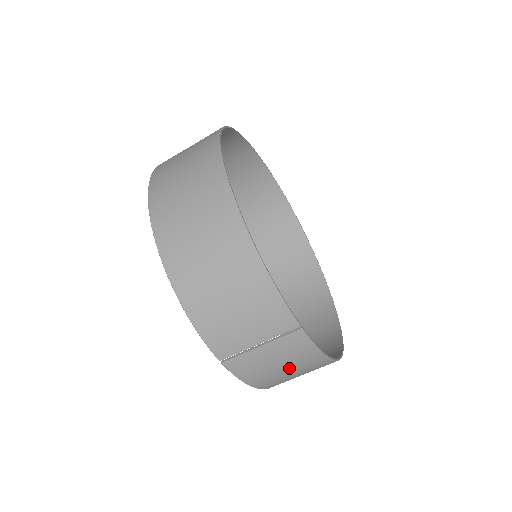
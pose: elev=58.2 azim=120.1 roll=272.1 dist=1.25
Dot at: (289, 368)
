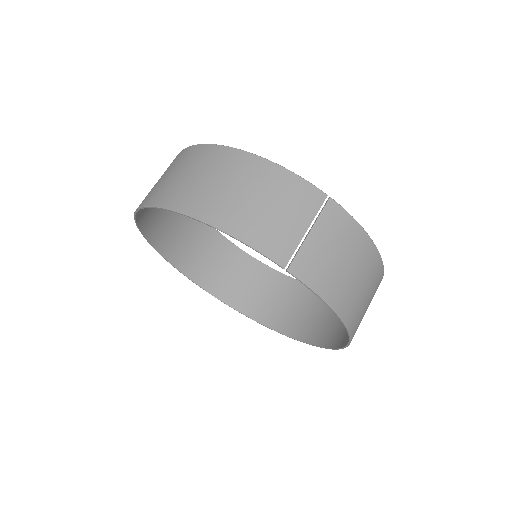
Dot at: (347, 261)
